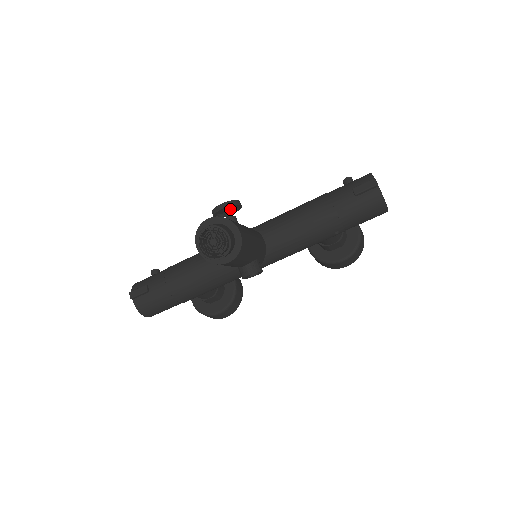
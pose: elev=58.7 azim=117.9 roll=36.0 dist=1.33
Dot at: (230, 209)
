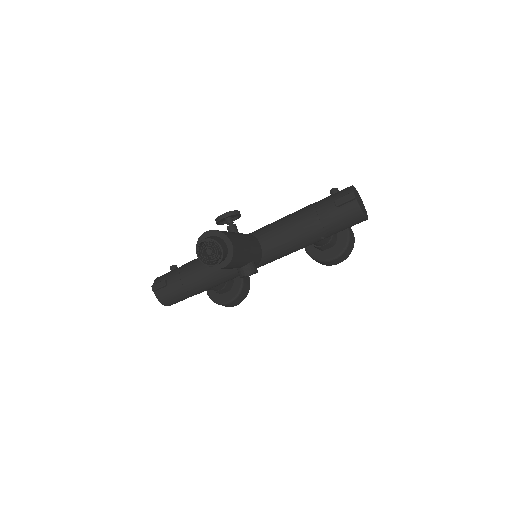
Dot at: (231, 218)
